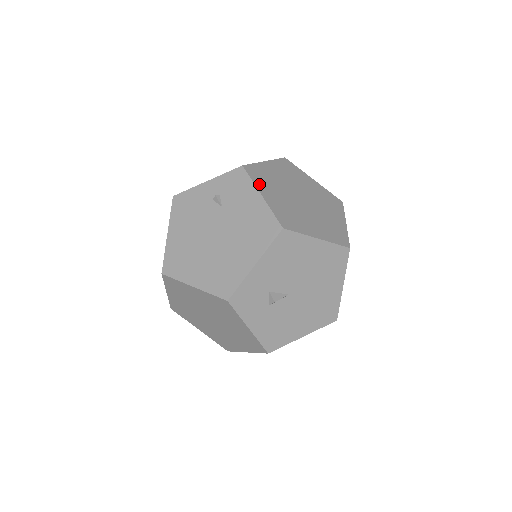
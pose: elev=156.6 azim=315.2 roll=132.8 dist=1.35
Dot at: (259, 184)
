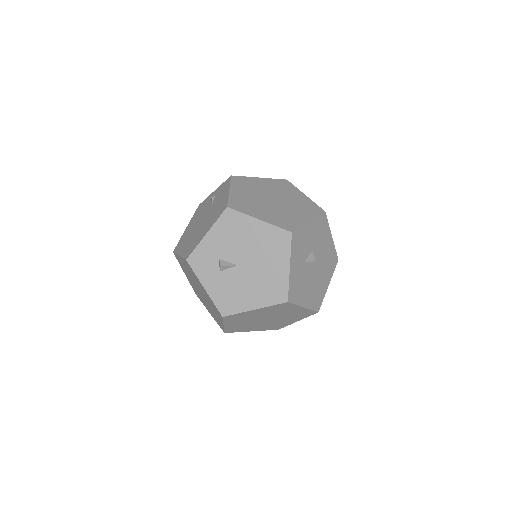
Dot at: (235, 185)
